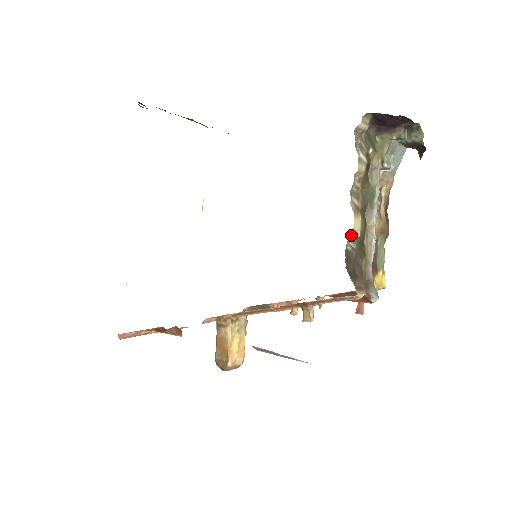
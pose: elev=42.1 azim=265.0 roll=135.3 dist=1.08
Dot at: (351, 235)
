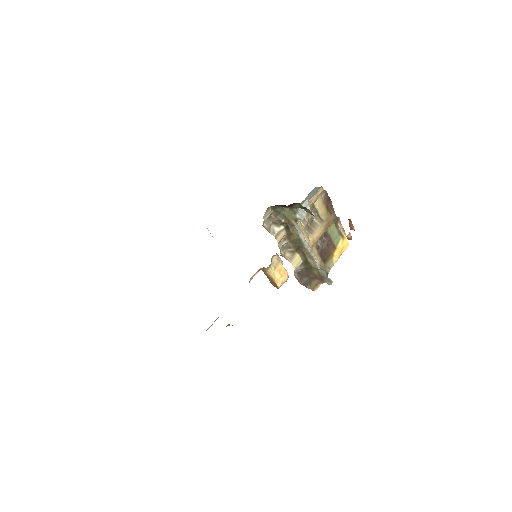
Dot at: (295, 270)
